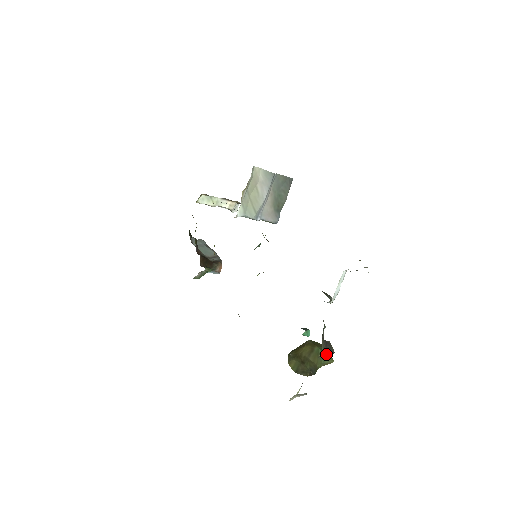
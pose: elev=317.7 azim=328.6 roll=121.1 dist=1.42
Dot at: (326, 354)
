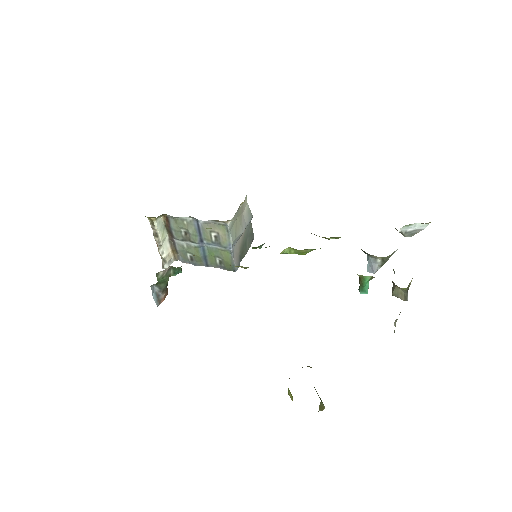
Dot at: (408, 289)
